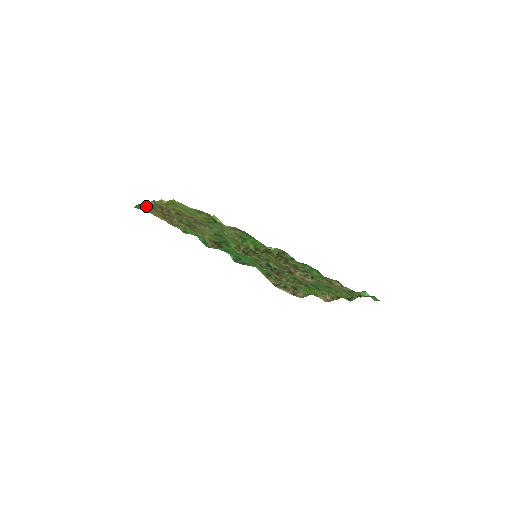
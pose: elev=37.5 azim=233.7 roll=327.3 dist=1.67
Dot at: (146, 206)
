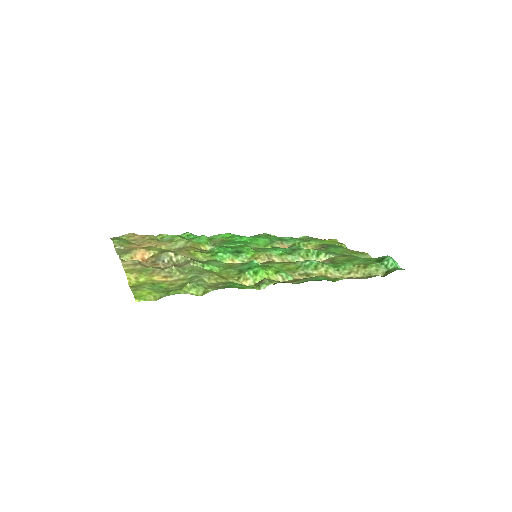
Dot at: (119, 251)
